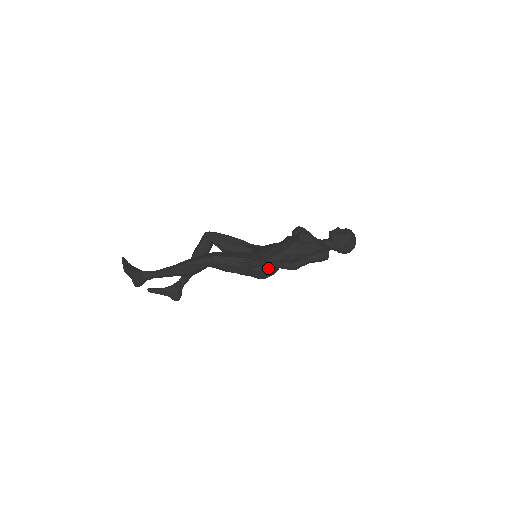
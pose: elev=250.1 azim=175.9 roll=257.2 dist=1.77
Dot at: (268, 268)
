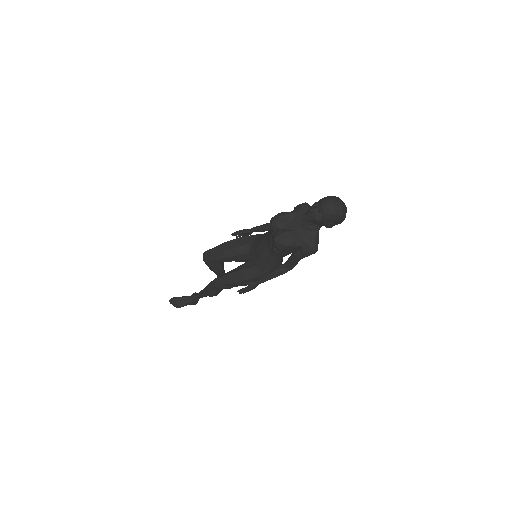
Dot at: occluded
